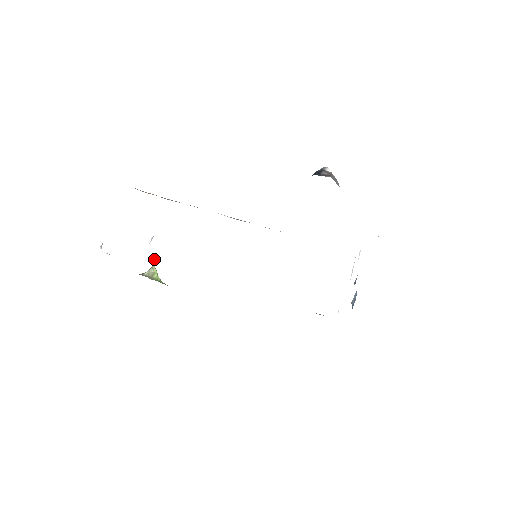
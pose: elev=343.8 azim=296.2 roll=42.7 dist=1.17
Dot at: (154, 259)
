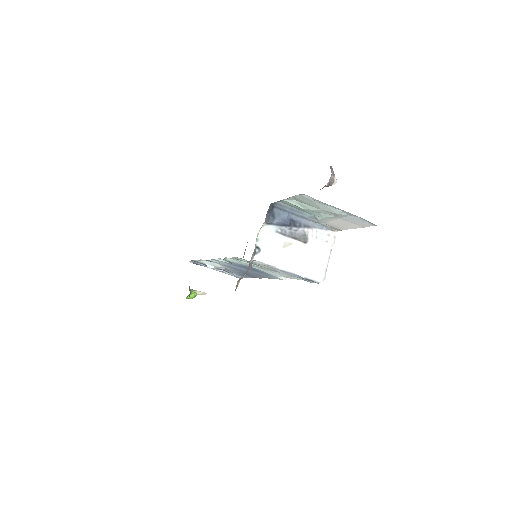
Dot at: (203, 292)
